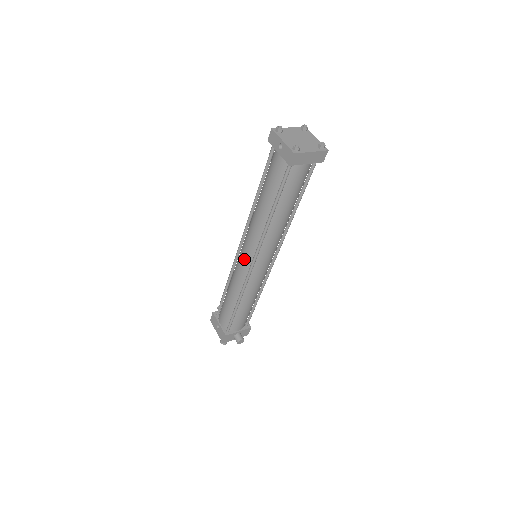
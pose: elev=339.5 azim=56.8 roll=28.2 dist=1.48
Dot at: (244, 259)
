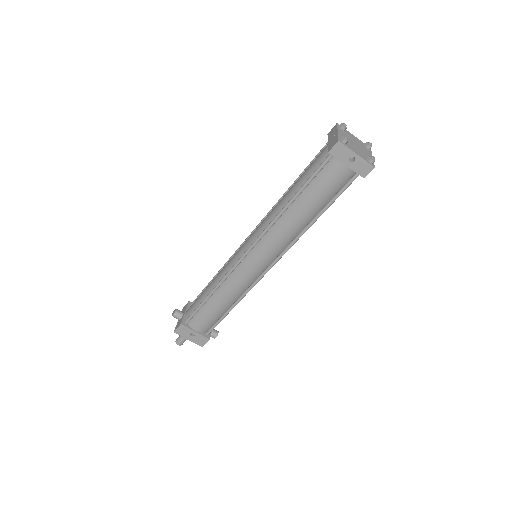
Dot at: (258, 266)
